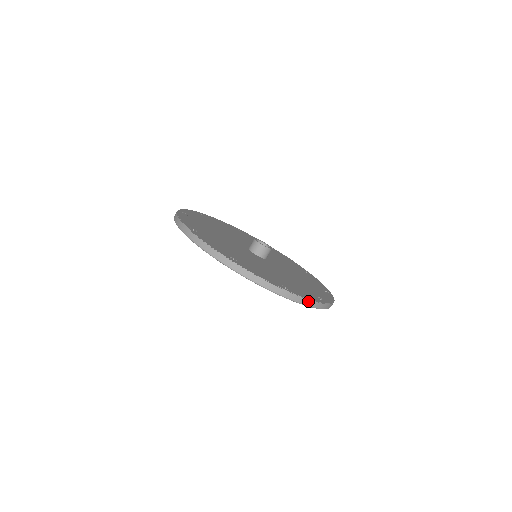
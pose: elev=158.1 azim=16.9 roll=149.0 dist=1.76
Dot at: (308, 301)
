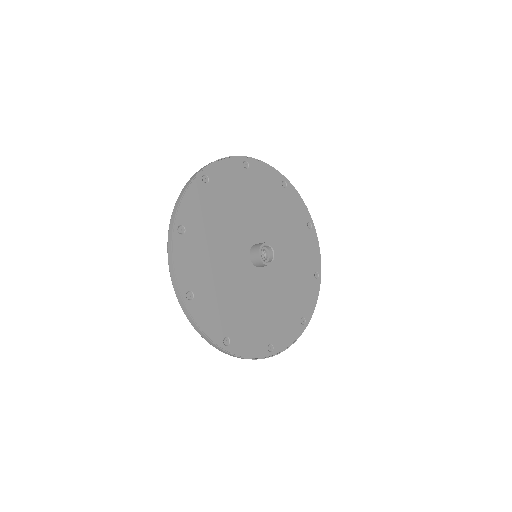
Dot at: (196, 326)
